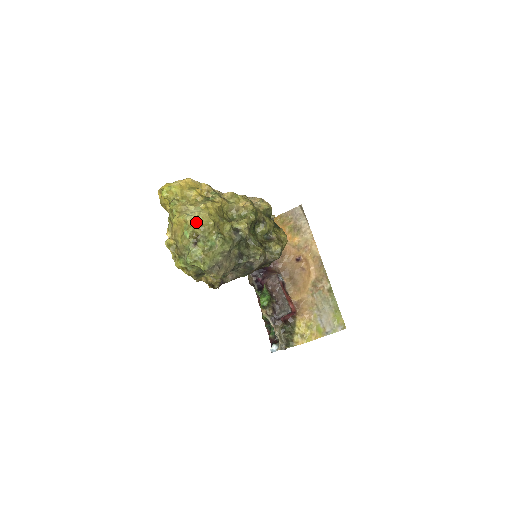
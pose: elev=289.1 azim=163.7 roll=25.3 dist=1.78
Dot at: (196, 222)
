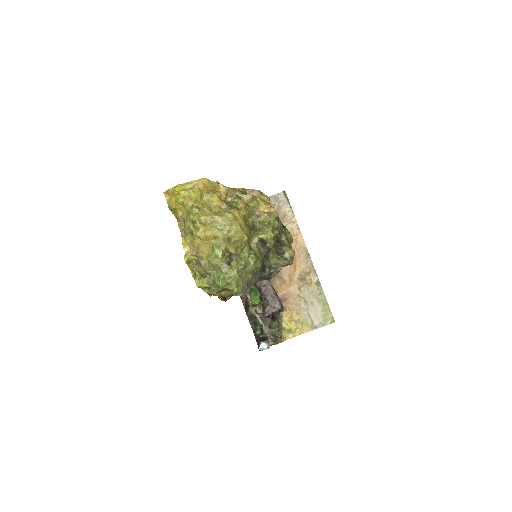
Dot at: (229, 238)
